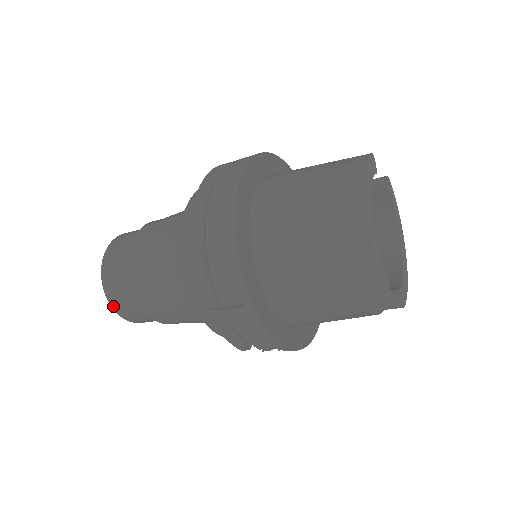
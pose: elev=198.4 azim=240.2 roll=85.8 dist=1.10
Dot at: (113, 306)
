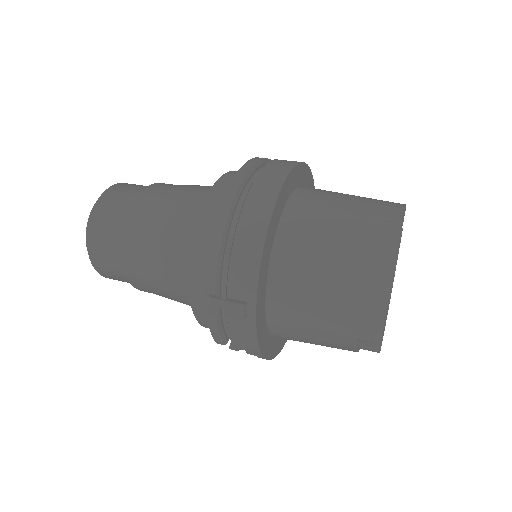
Dot at: (90, 253)
